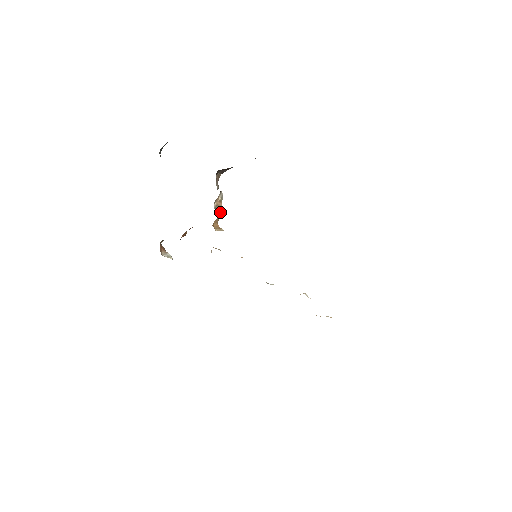
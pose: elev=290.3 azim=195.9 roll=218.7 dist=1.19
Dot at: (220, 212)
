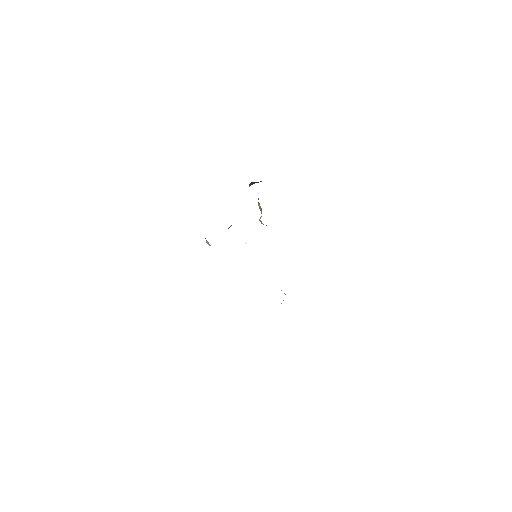
Dot at: occluded
